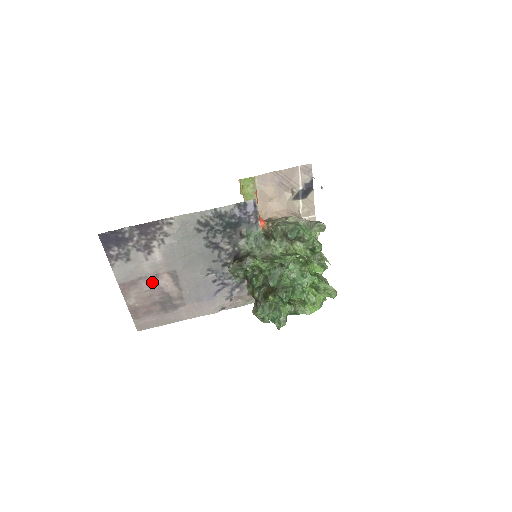
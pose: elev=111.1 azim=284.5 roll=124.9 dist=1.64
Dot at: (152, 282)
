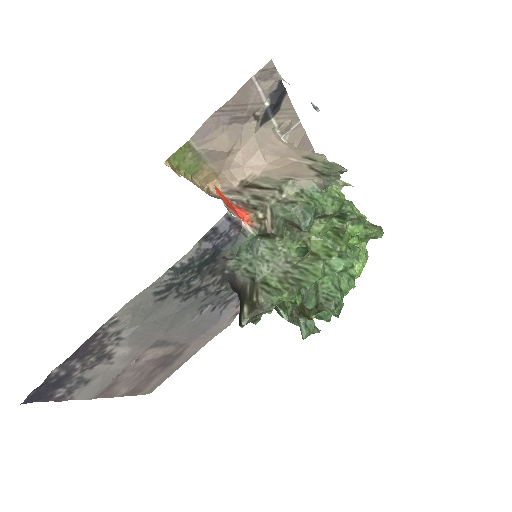
Dot at: (135, 366)
